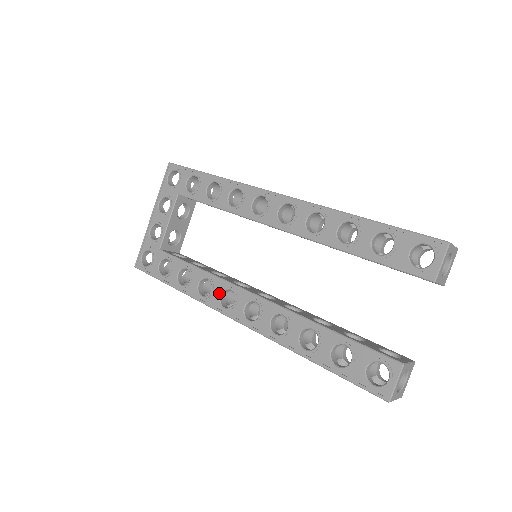
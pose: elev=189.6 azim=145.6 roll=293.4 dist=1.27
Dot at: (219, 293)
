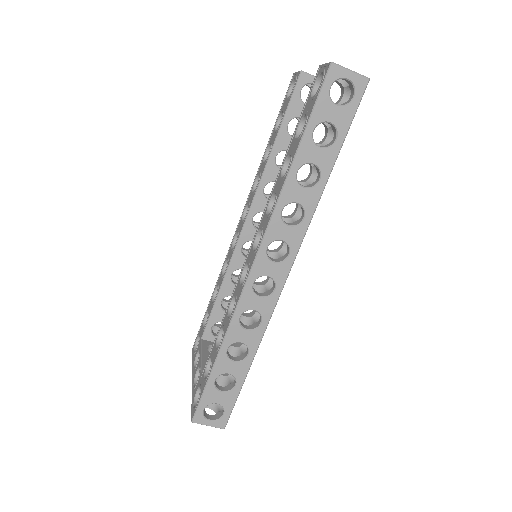
Dot at: (239, 285)
